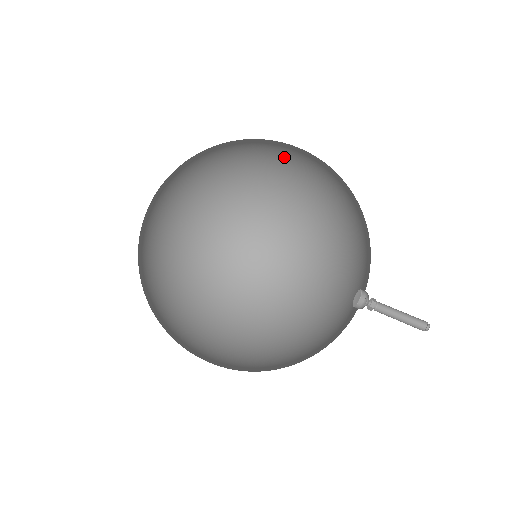
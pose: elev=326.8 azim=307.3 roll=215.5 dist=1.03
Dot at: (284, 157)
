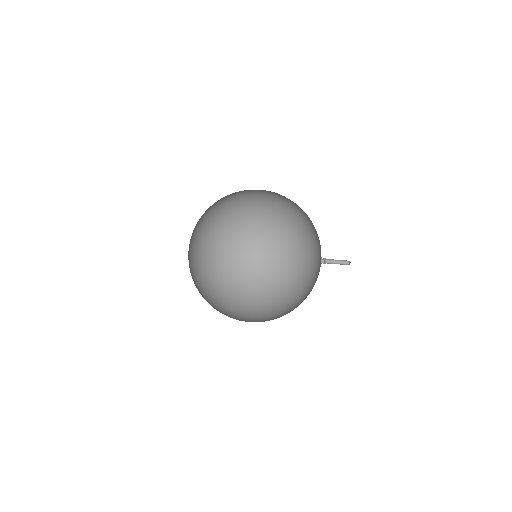
Dot at: (242, 196)
